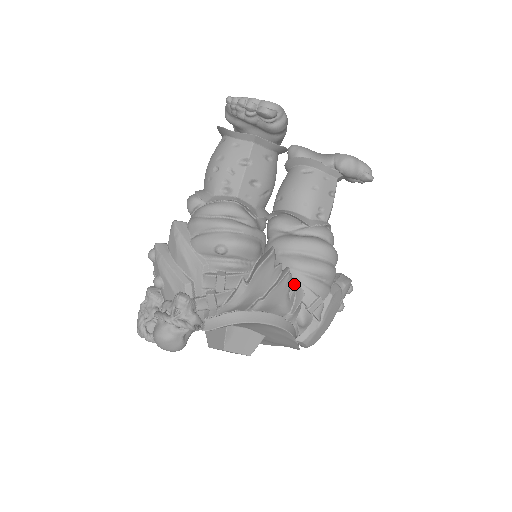
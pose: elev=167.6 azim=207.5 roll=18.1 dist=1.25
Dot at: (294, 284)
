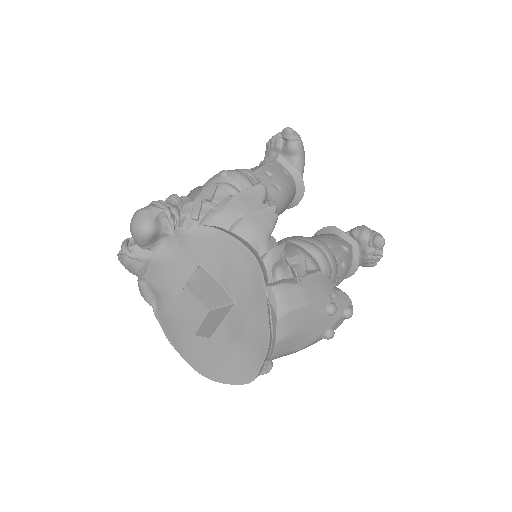
Dot at: occluded
